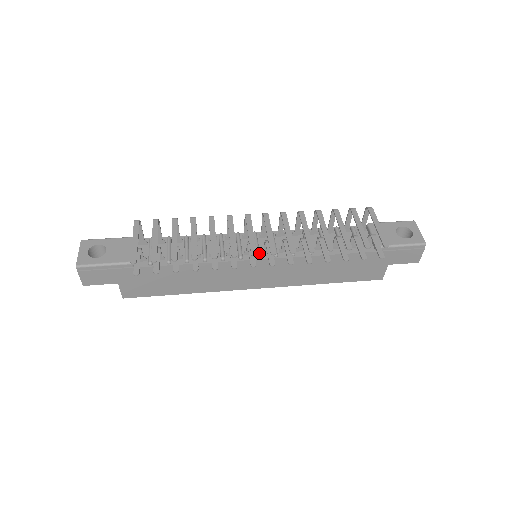
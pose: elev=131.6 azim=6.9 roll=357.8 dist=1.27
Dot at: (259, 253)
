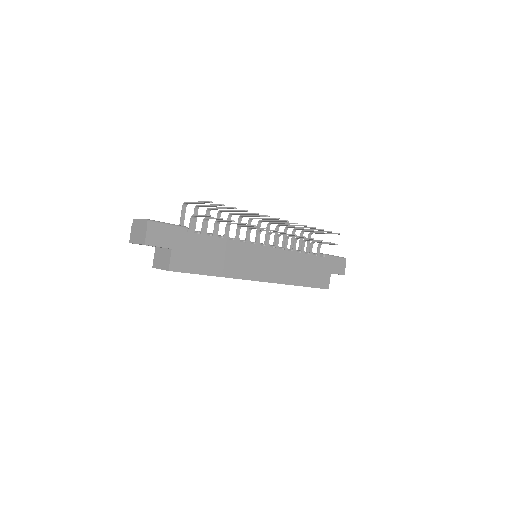
Dot at: (264, 244)
